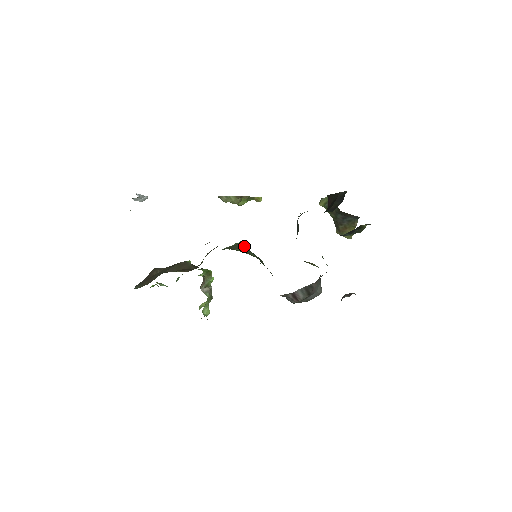
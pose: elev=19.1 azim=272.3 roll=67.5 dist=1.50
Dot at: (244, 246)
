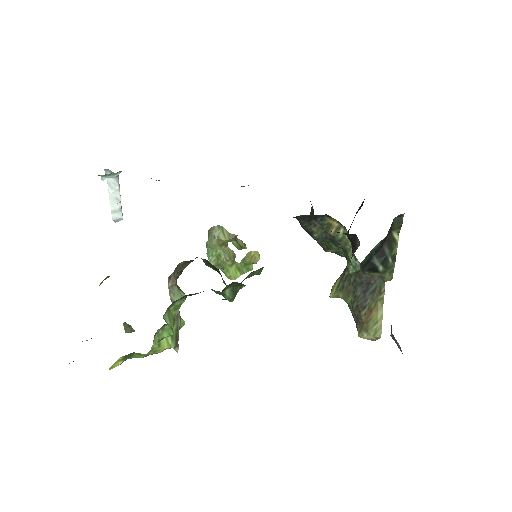
Dot at: occluded
